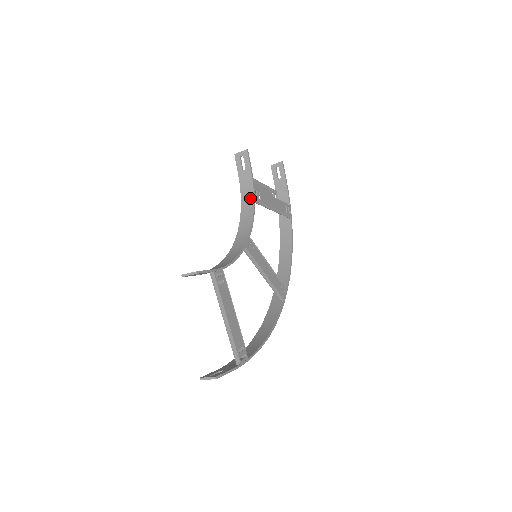
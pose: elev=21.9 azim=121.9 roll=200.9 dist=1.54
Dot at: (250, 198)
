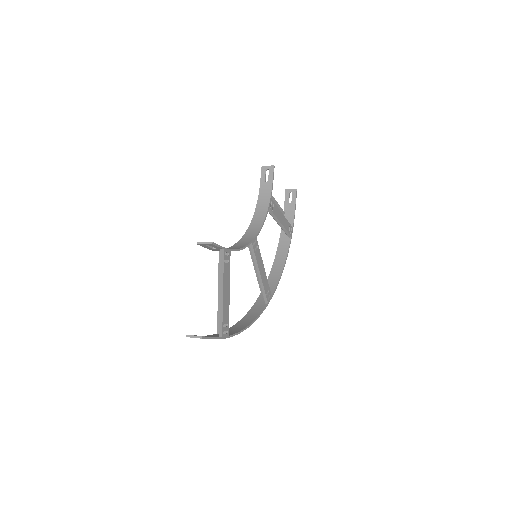
Dot at: (265, 206)
